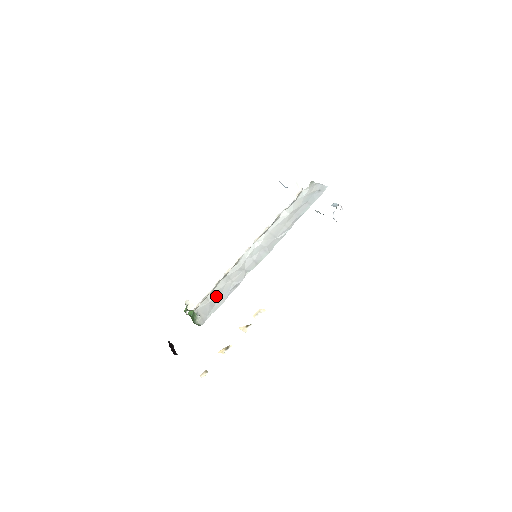
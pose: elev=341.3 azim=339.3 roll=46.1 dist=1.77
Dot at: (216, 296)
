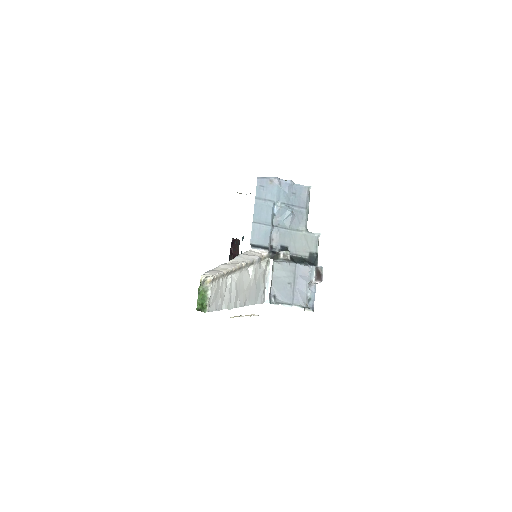
Dot at: (216, 293)
